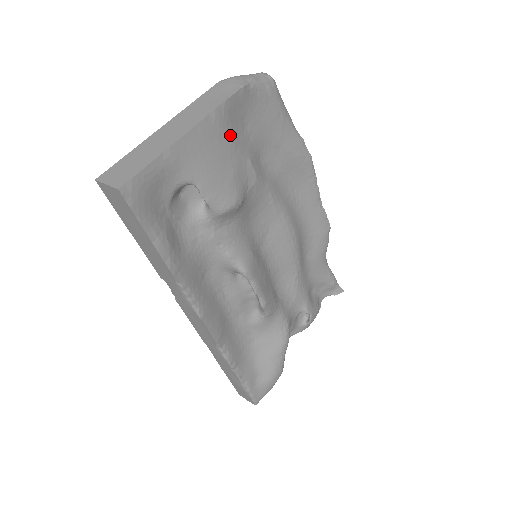
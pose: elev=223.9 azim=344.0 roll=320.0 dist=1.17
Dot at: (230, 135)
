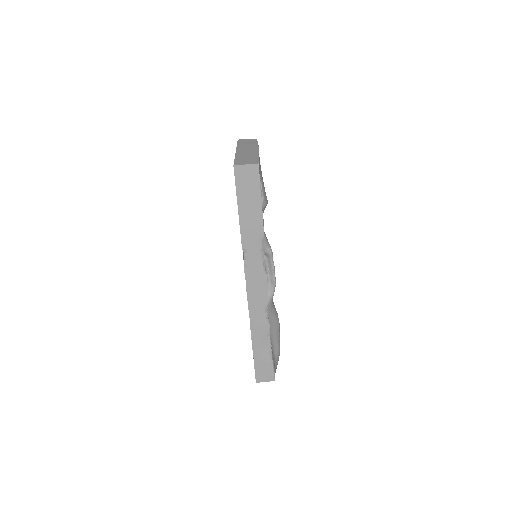
Dot at: occluded
